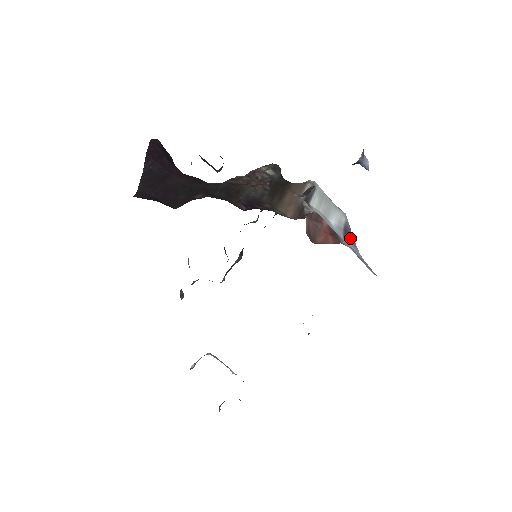
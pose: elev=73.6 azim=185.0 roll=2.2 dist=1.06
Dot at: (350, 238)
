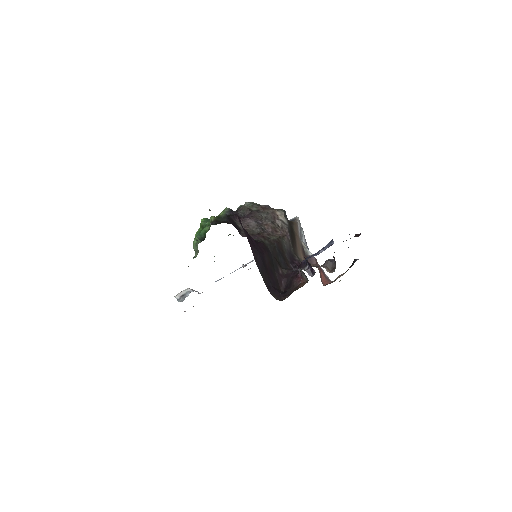
Dot at: (308, 249)
